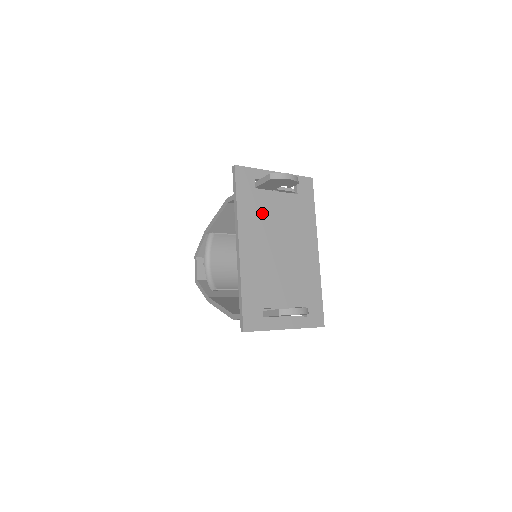
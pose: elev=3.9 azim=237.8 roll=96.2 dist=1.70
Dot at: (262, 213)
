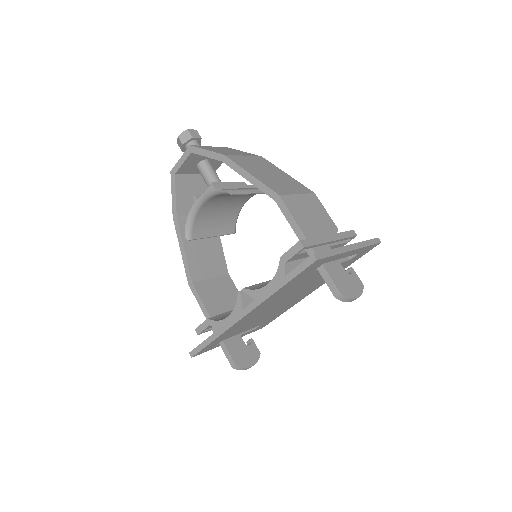
Dot at: (296, 286)
